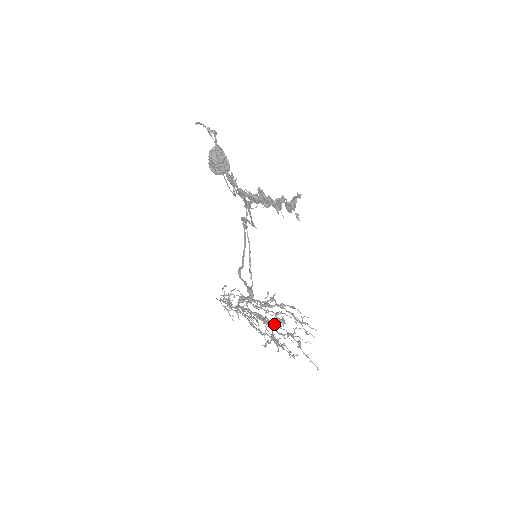
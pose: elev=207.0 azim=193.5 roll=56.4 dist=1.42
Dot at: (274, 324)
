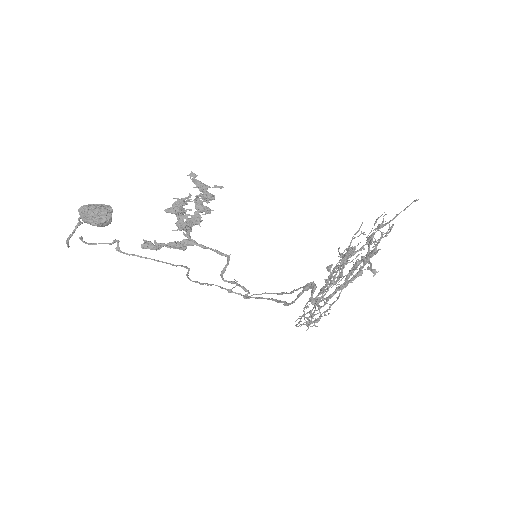
Dot at: (347, 254)
